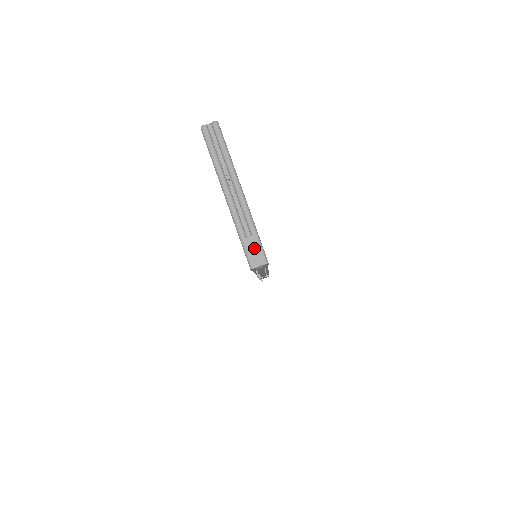
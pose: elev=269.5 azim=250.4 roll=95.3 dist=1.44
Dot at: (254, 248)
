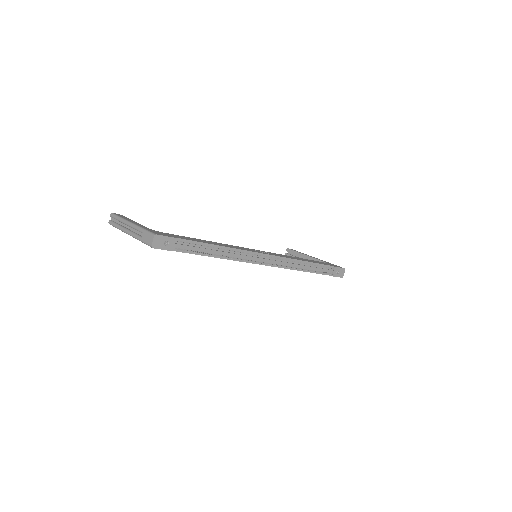
Dot at: (147, 237)
